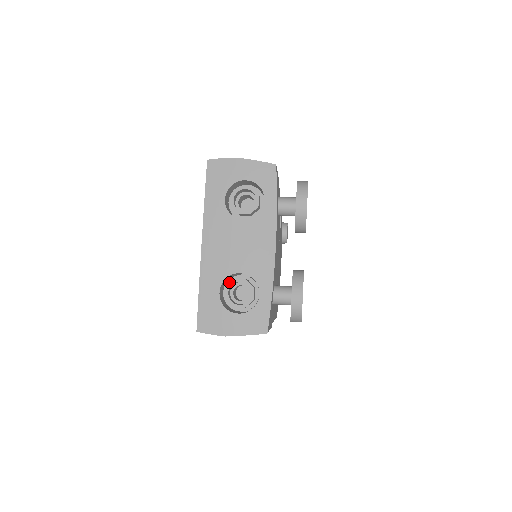
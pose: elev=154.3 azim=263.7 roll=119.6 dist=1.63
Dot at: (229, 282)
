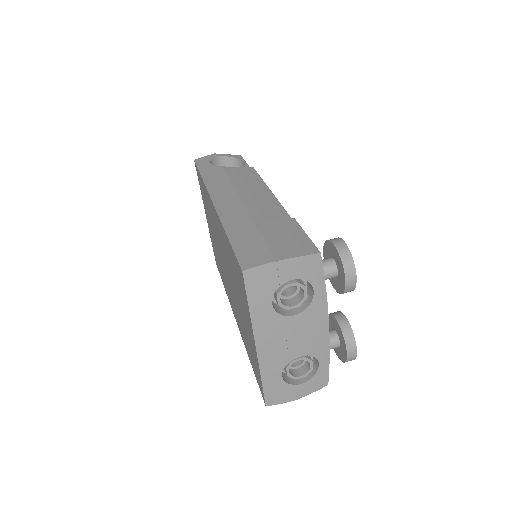
Dot at: occluded
